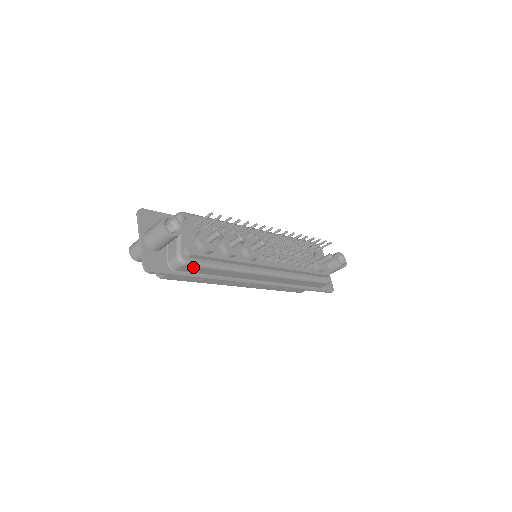
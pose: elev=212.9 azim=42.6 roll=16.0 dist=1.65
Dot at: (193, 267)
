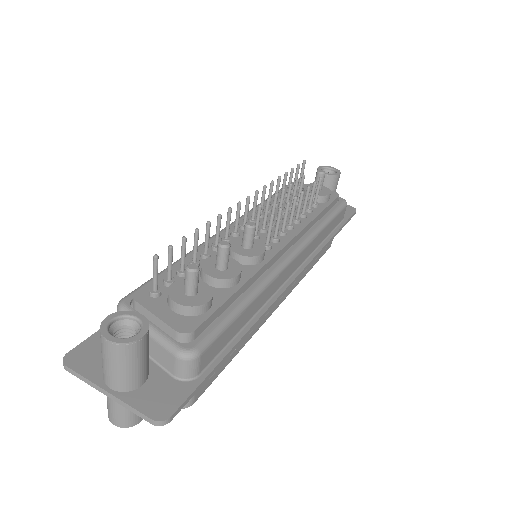
Dot at: (212, 345)
